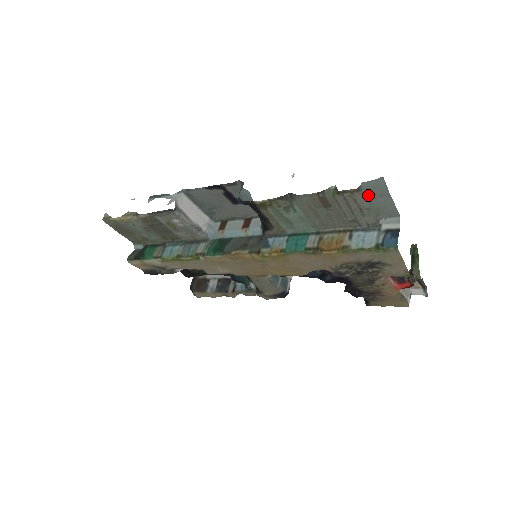
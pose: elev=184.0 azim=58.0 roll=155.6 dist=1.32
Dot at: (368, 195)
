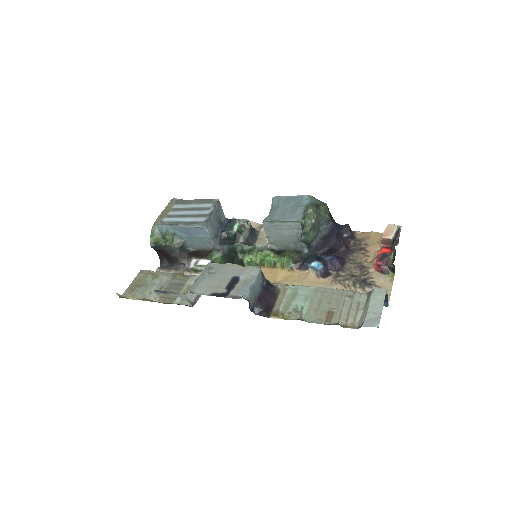
Dot at: (364, 317)
